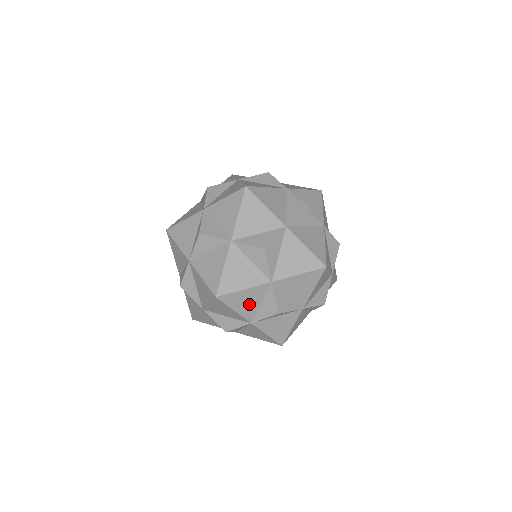
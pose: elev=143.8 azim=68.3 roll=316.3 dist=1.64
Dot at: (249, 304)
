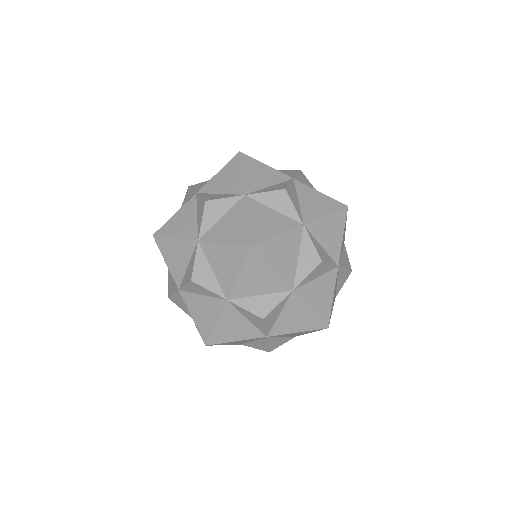
Dot at: (240, 342)
